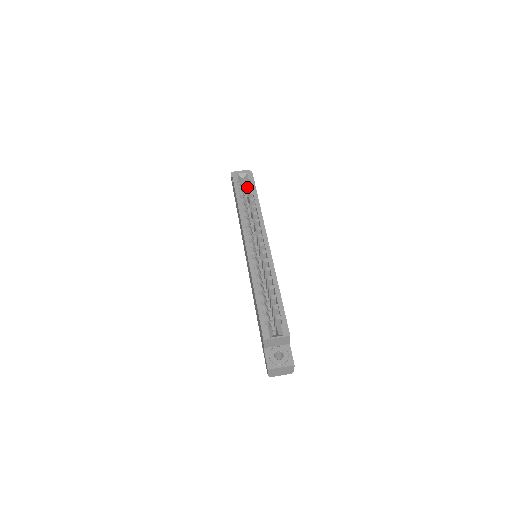
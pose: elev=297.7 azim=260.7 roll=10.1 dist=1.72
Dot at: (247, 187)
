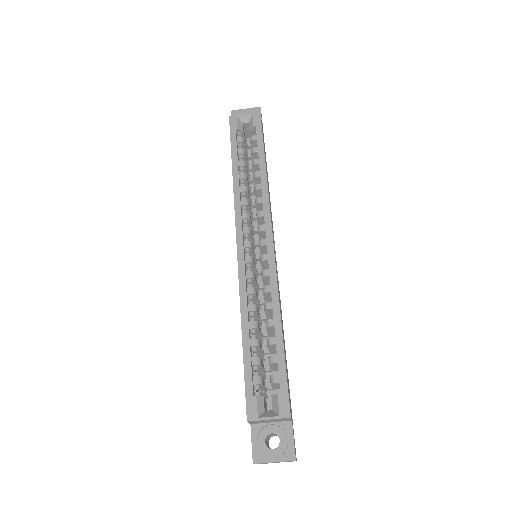
Dot at: (250, 140)
